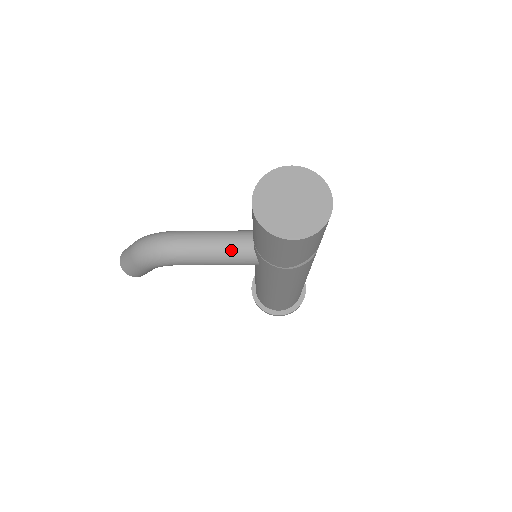
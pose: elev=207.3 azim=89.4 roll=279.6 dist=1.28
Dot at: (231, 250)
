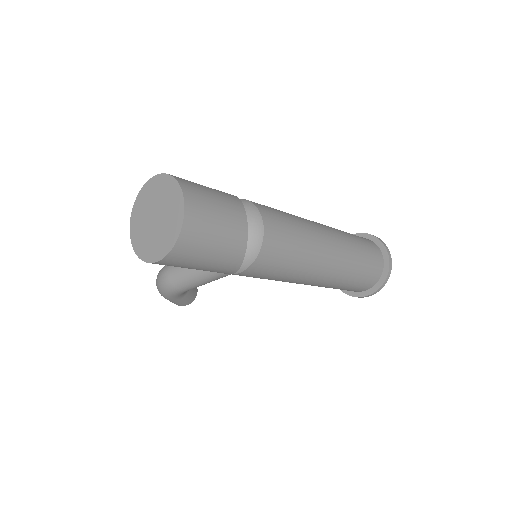
Dot at: occluded
